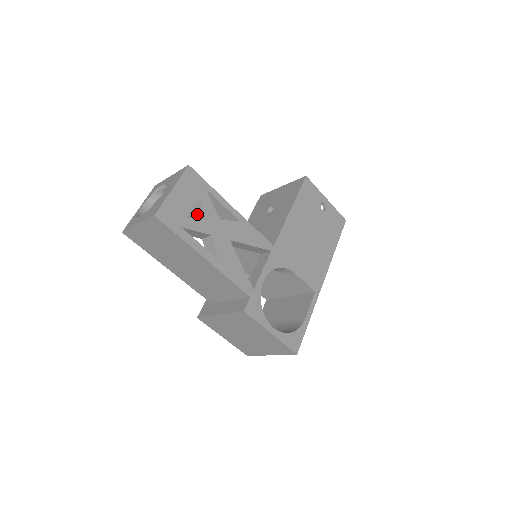
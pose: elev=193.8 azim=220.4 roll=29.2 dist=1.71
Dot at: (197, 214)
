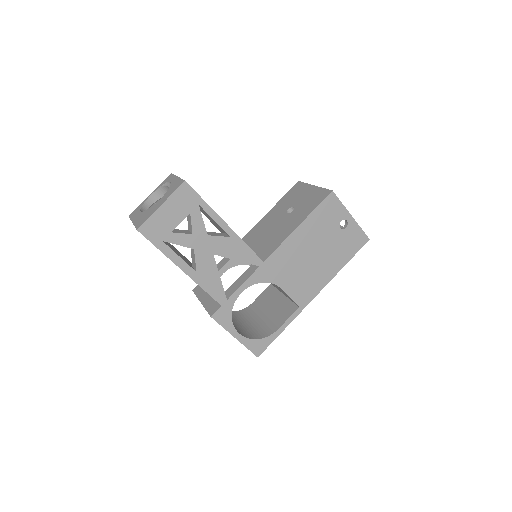
Dot at: (189, 224)
